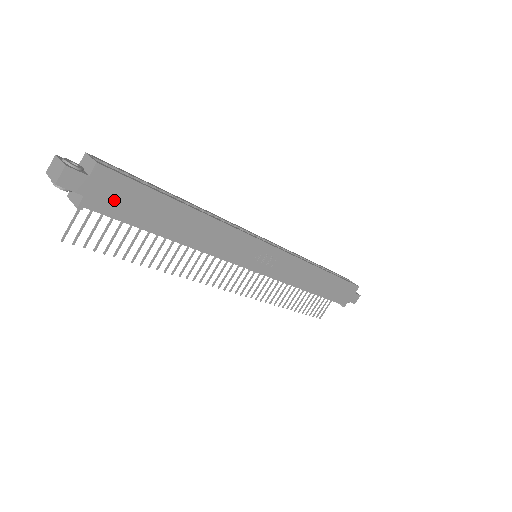
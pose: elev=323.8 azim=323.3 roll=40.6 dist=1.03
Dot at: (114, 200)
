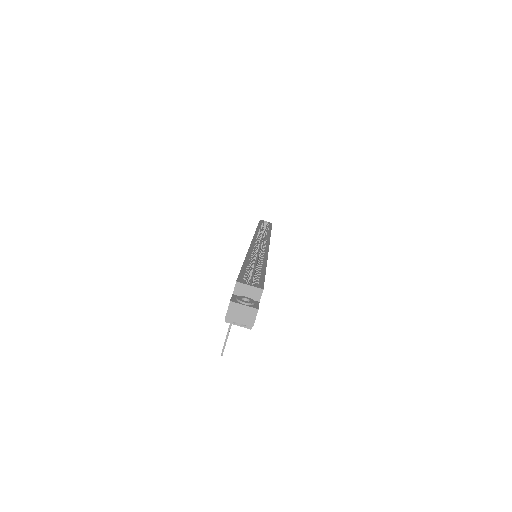
Dot at: occluded
